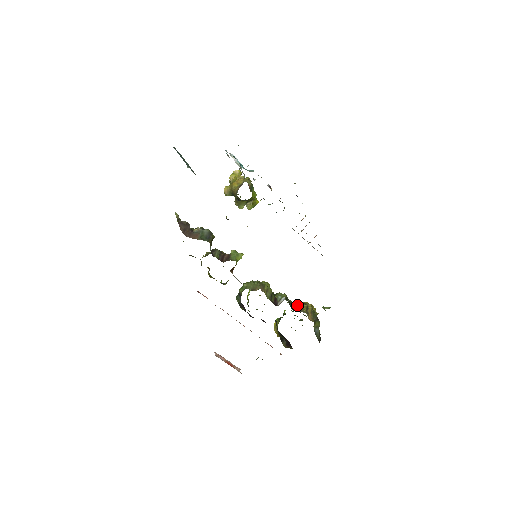
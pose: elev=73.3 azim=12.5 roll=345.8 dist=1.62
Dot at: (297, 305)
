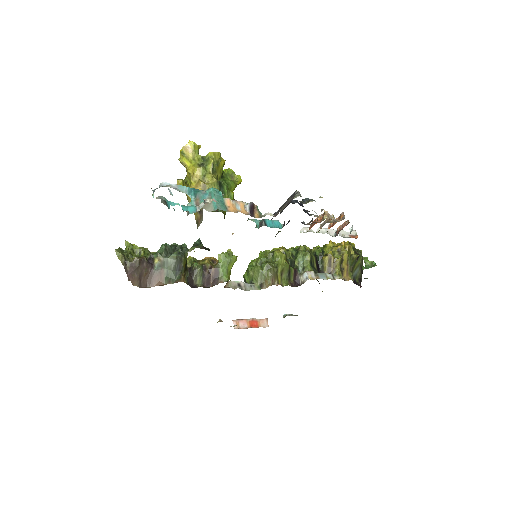
Dot at: (327, 263)
